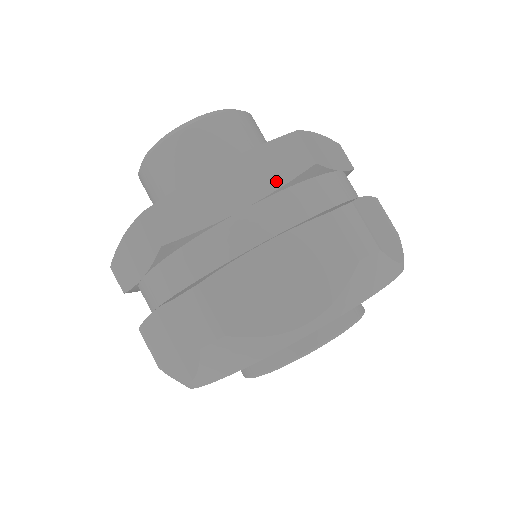
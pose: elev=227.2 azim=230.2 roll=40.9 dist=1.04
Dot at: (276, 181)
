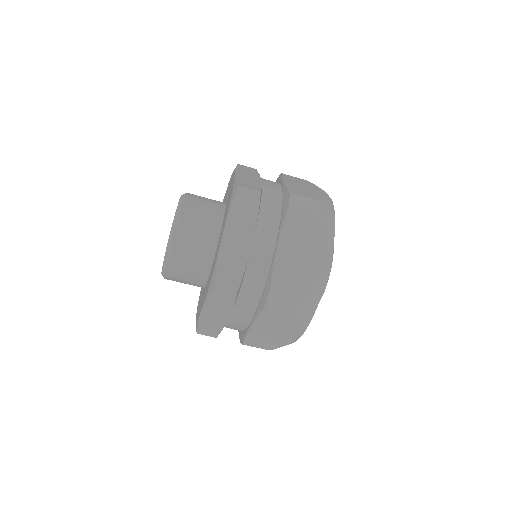
Dot at: (229, 305)
